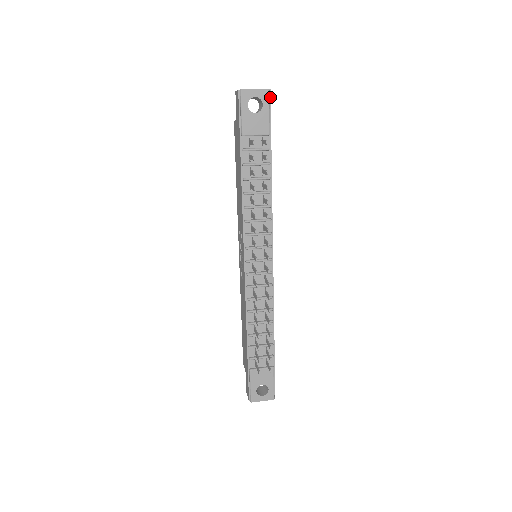
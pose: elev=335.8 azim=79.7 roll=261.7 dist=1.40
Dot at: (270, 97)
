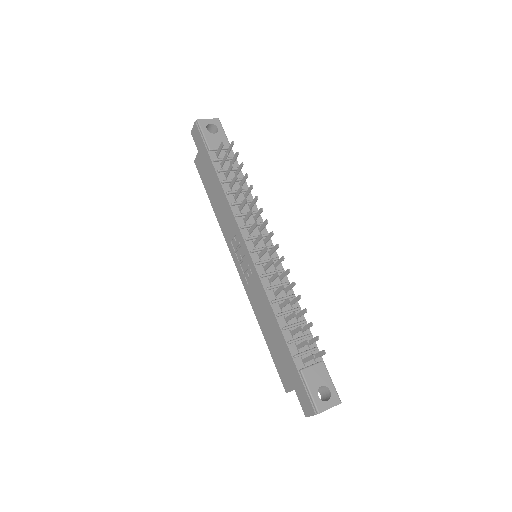
Dot at: (221, 125)
